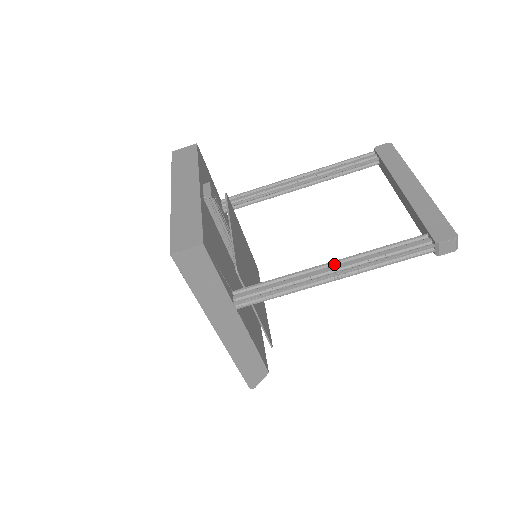
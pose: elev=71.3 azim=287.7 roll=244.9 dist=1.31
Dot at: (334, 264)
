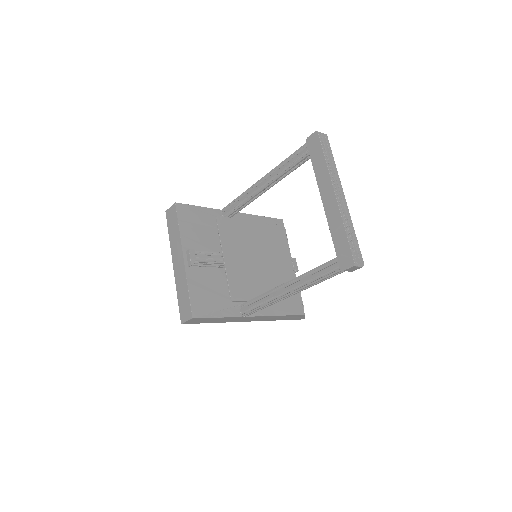
Dot at: (287, 284)
